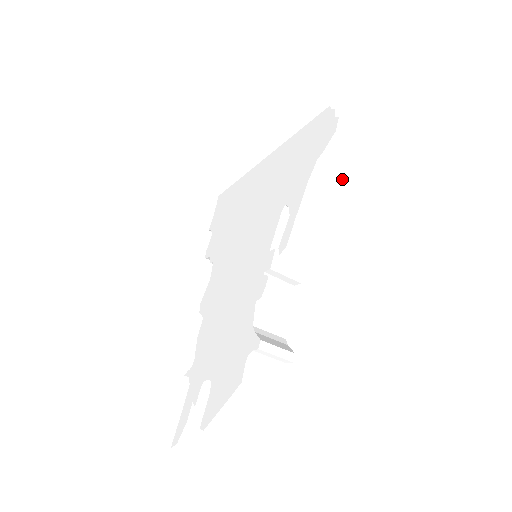
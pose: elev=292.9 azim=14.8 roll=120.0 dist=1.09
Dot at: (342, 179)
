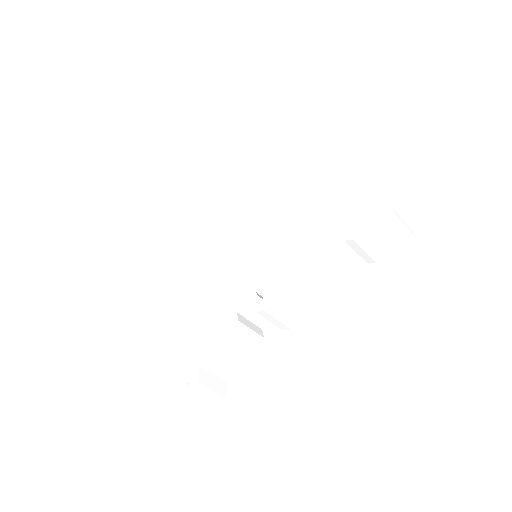
Dot at: (363, 264)
